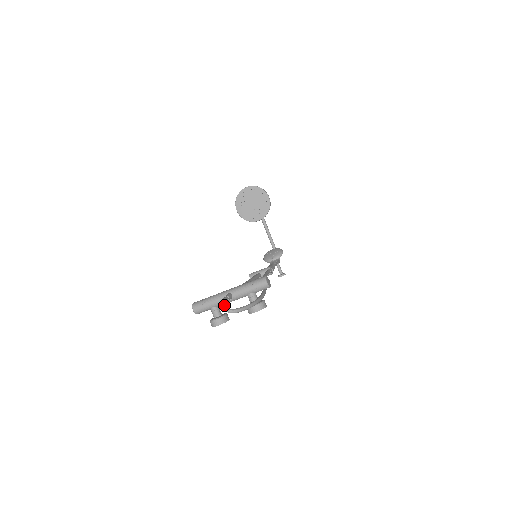
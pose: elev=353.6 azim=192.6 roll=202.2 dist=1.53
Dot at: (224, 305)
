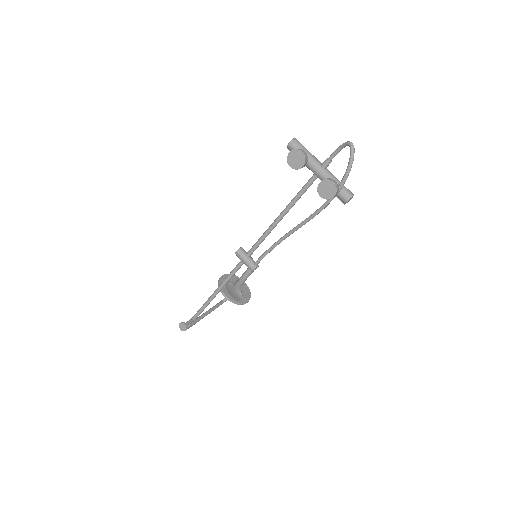
Dot at: (348, 144)
